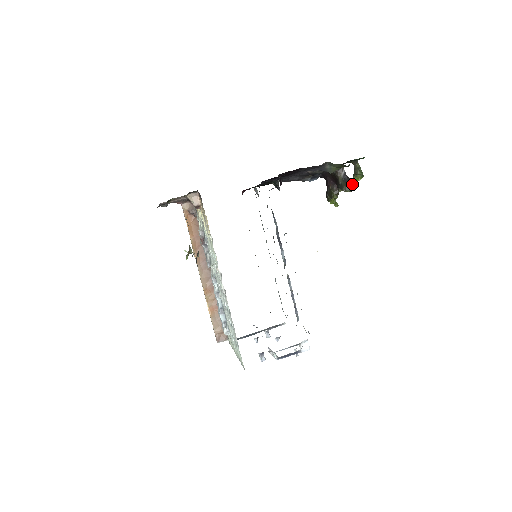
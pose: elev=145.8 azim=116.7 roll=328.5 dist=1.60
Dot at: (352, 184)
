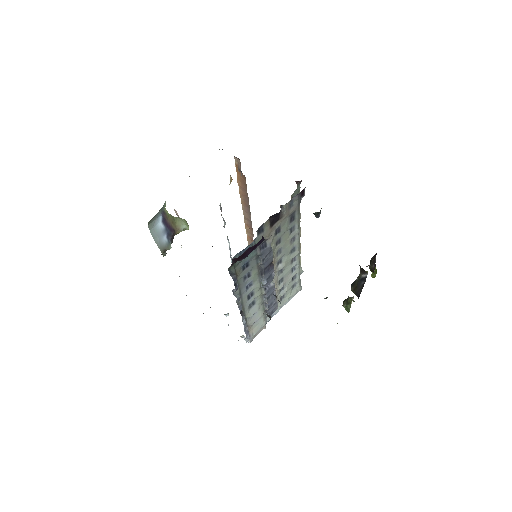
Dot at: (357, 296)
